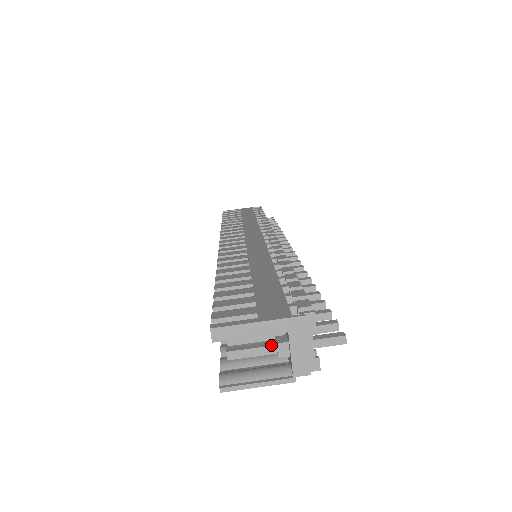
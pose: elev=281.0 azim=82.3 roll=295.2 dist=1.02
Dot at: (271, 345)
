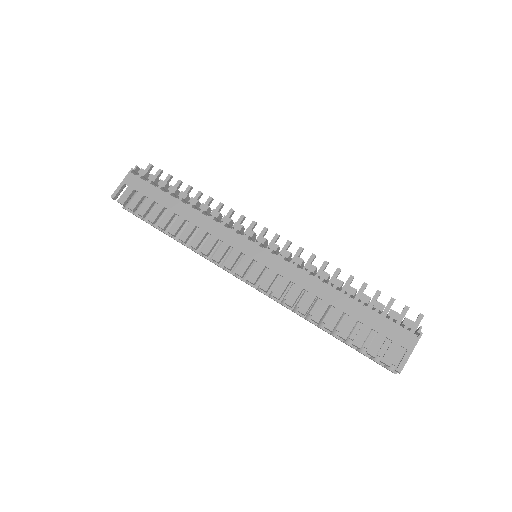
Dot at: occluded
